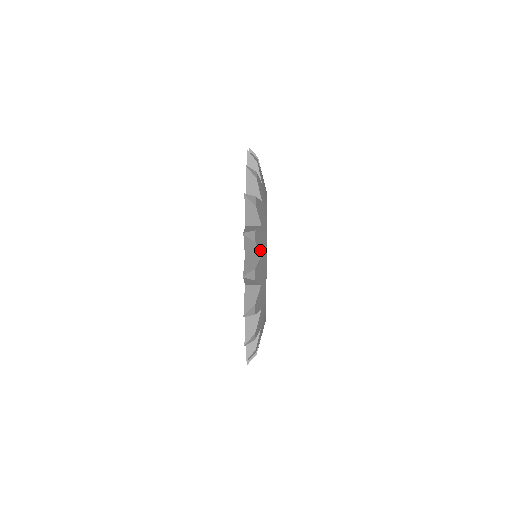
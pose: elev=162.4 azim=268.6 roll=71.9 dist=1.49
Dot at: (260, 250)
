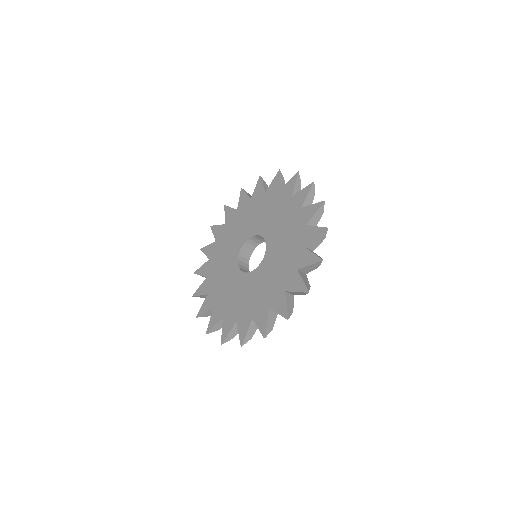
Dot at: occluded
